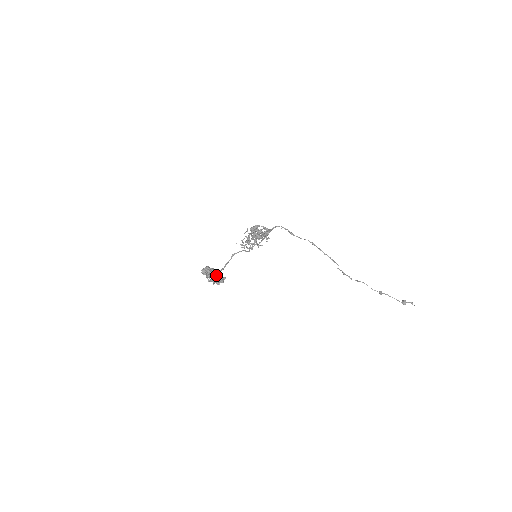
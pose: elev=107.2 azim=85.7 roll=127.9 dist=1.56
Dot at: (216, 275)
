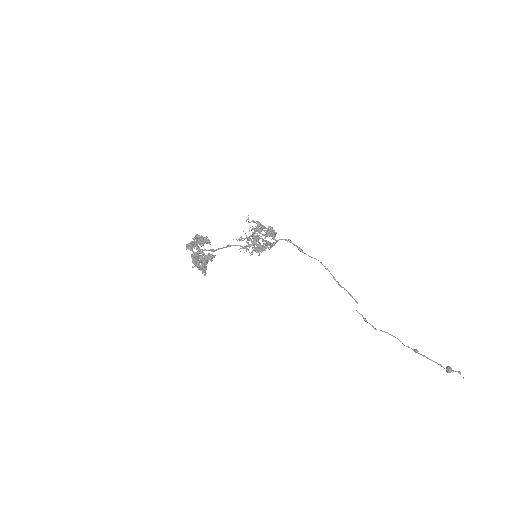
Dot at: (204, 238)
